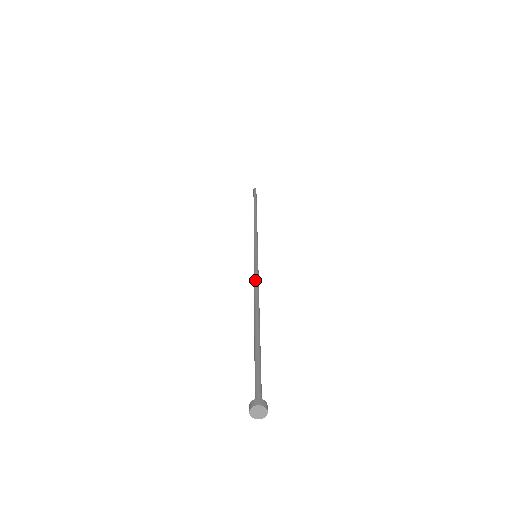
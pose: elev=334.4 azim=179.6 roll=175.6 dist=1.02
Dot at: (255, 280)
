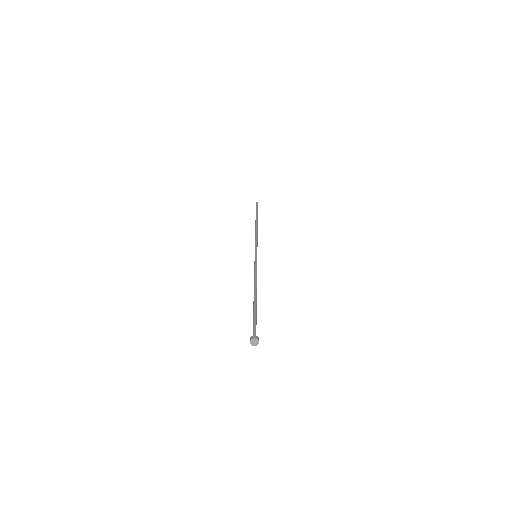
Dot at: (254, 273)
